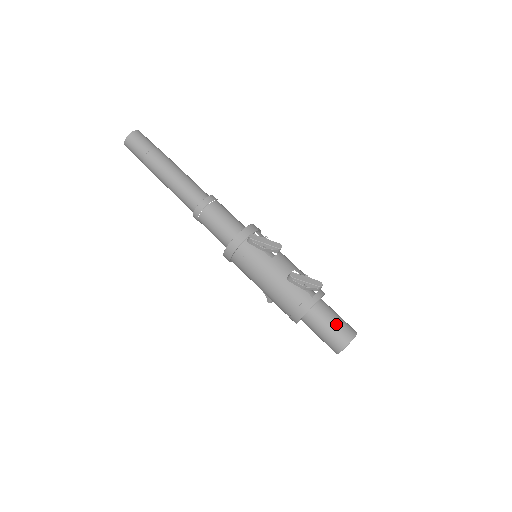
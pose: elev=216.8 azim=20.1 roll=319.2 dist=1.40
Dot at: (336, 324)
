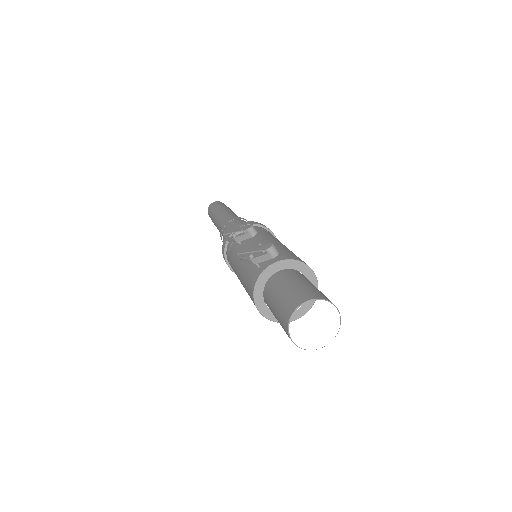
Dot at: (283, 295)
